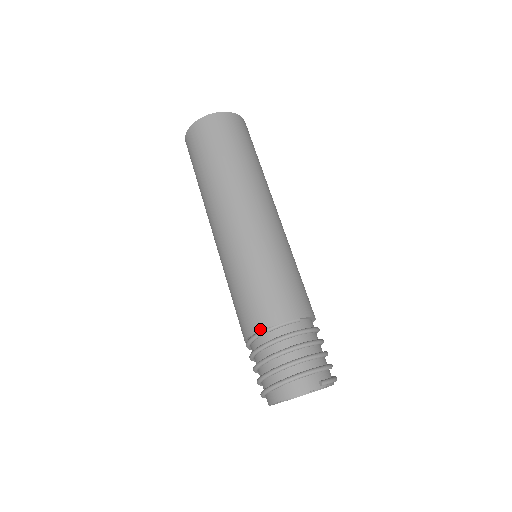
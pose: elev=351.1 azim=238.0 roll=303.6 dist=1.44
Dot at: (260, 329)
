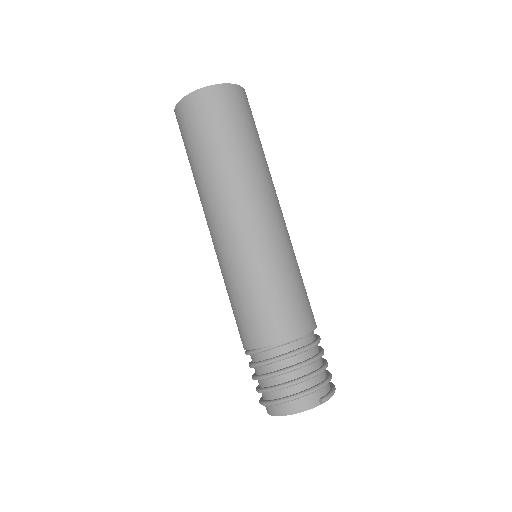
Dot at: (261, 346)
